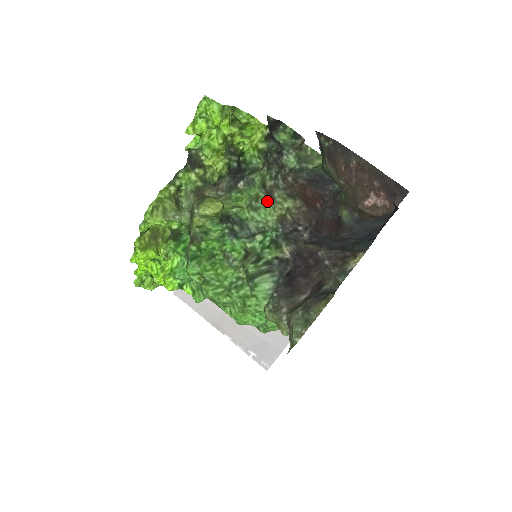
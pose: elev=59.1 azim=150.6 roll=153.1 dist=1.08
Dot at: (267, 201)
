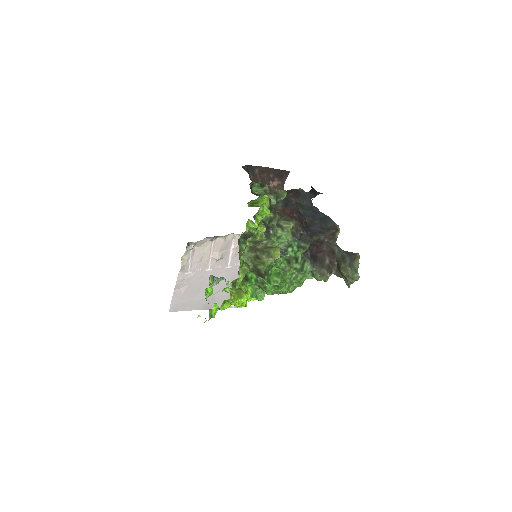
Dot at: (282, 230)
